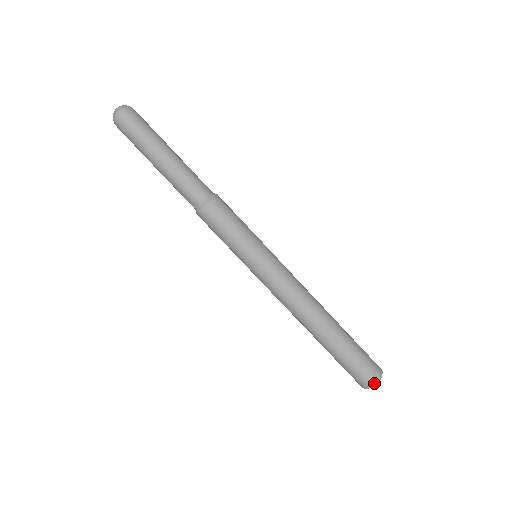
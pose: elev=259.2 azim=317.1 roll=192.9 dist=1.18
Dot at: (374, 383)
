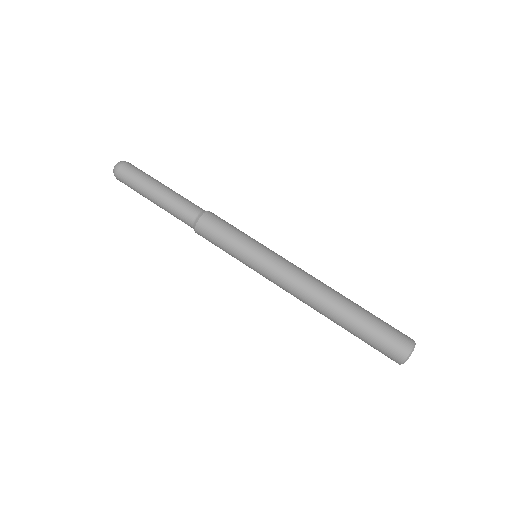
Dot at: (408, 352)
